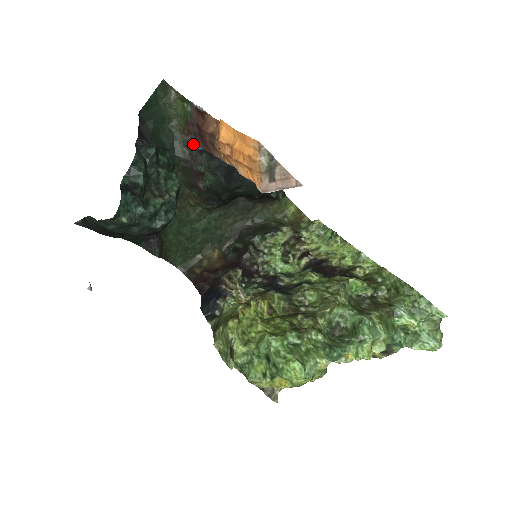
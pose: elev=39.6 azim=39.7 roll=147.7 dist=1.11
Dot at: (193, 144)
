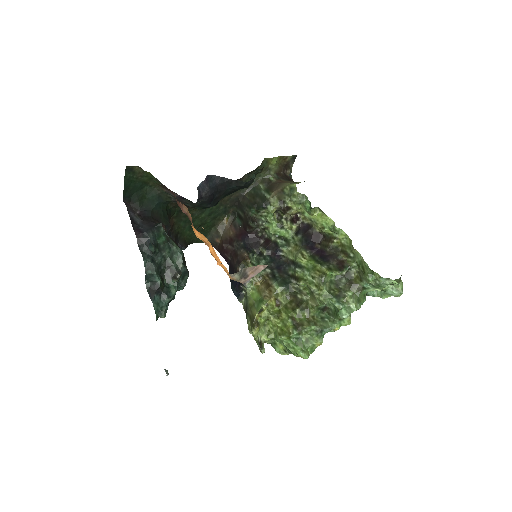
Dot at: occluded
